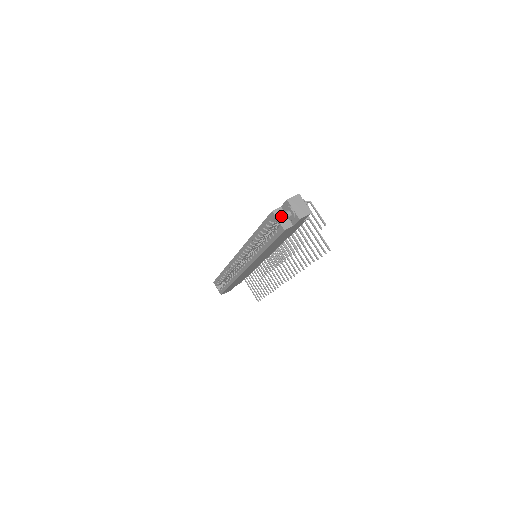
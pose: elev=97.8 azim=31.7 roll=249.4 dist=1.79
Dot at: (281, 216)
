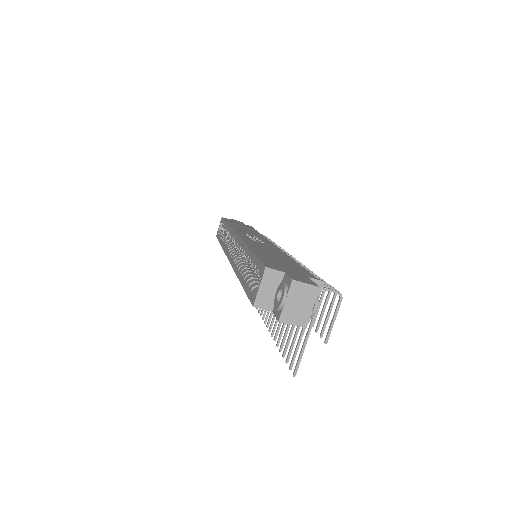
Dot at: (270, 285)
